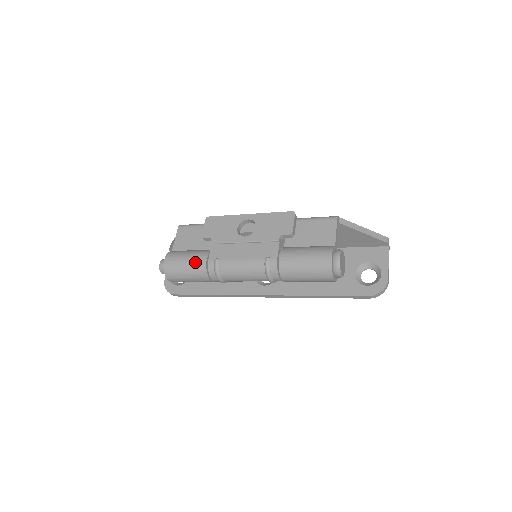
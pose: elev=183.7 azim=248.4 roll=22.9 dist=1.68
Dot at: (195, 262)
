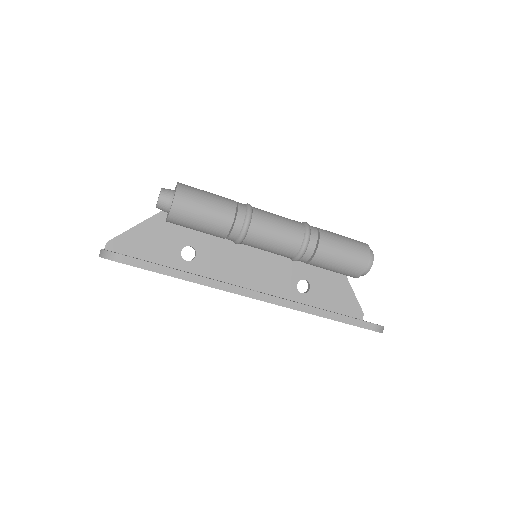
Dot at: (221, 196)
